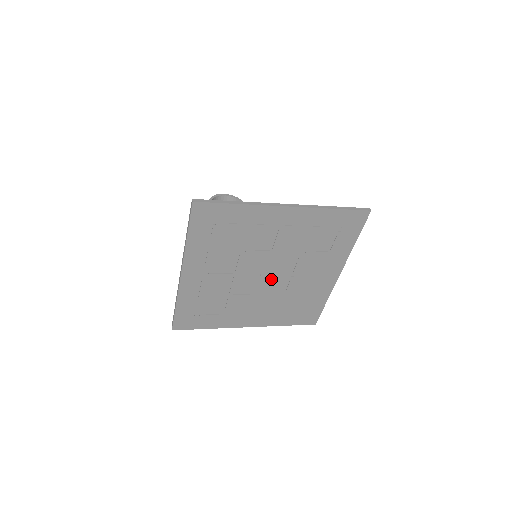
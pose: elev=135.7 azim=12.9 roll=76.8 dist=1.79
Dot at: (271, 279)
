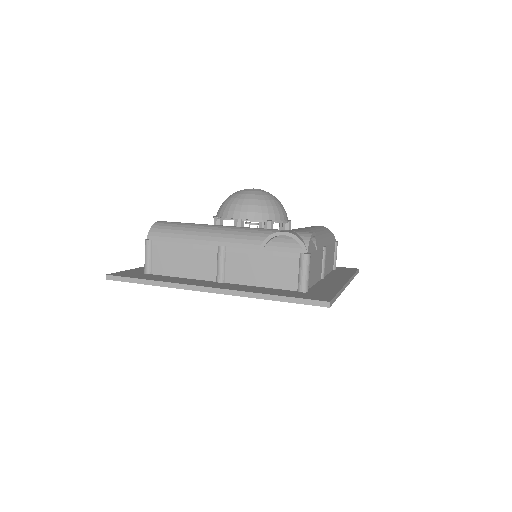
Dot at: occluded
